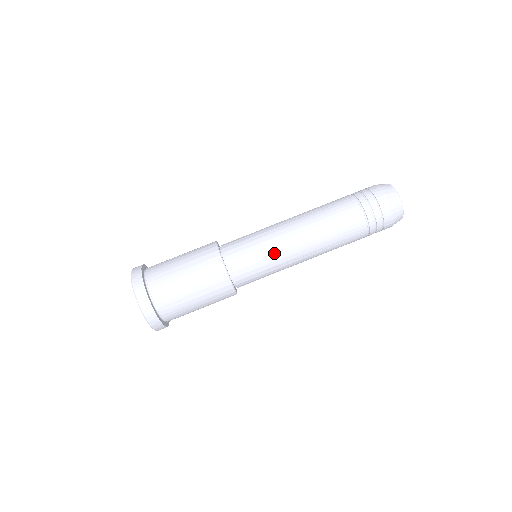
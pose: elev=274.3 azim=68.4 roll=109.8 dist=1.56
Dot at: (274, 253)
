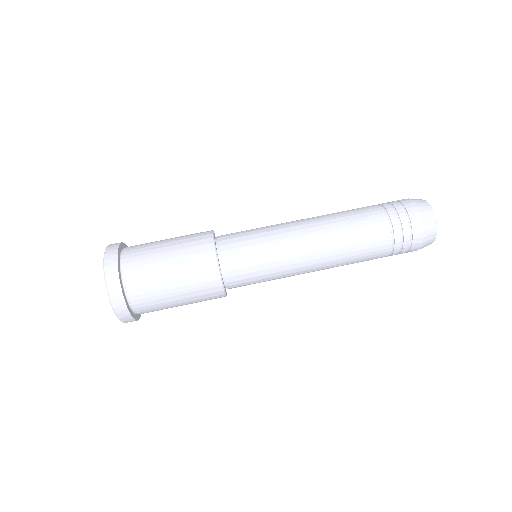
Dot at: (280, 264)
